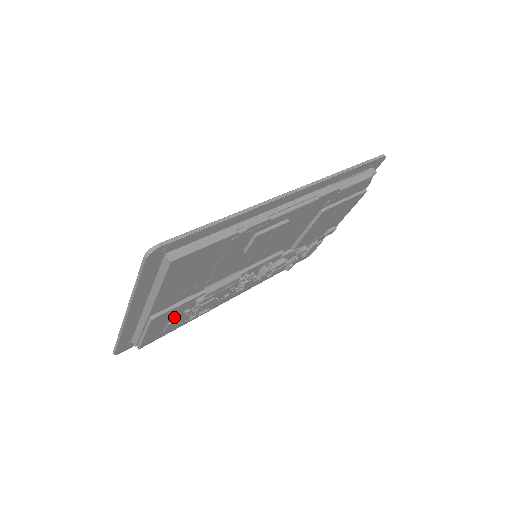
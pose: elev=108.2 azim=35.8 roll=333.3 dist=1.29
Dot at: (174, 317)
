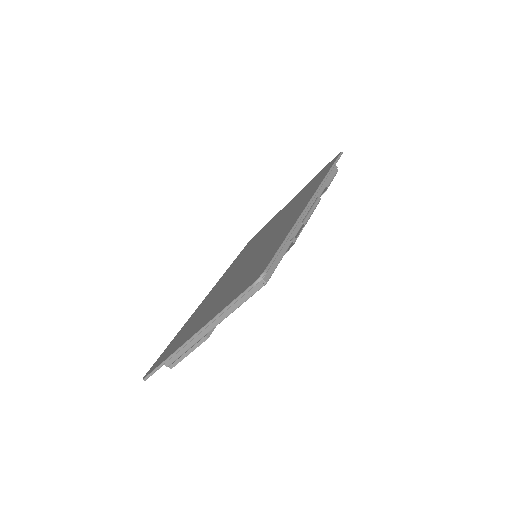
Dot at: occluded
